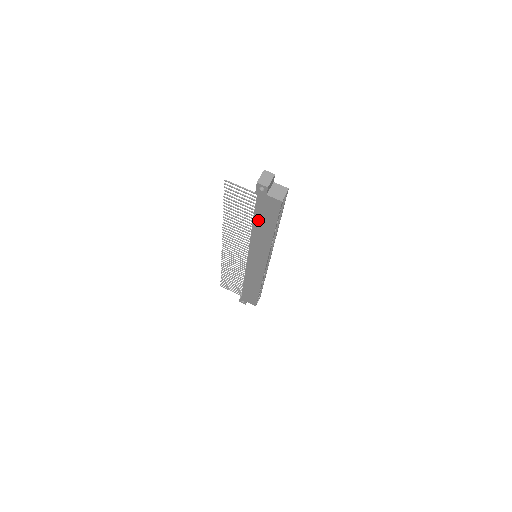
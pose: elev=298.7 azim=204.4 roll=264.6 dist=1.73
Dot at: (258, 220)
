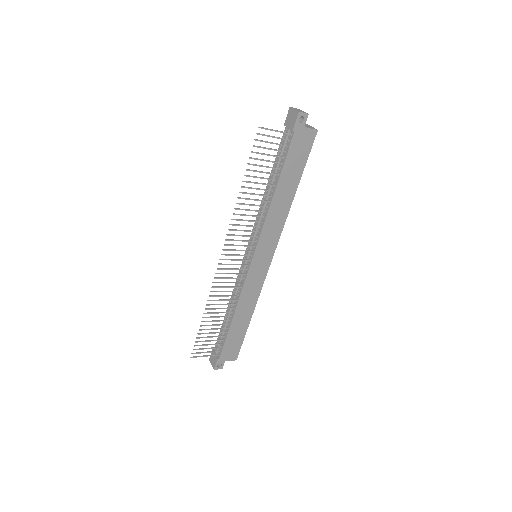
Dot at: (284, 176)
